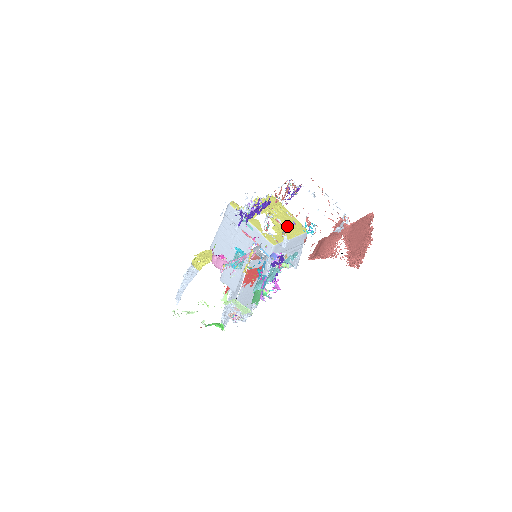
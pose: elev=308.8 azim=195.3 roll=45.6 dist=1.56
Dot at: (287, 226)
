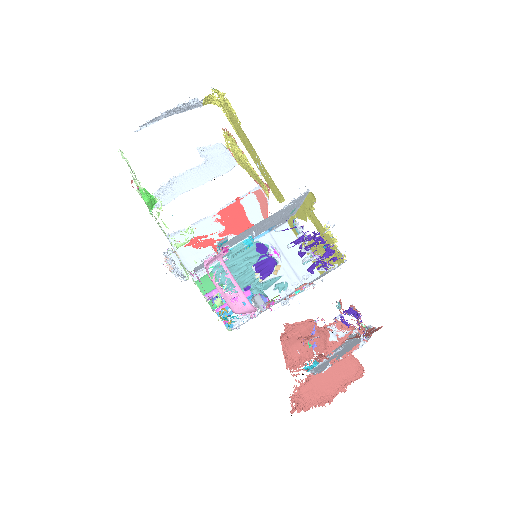
Dot at: (316, 254)
